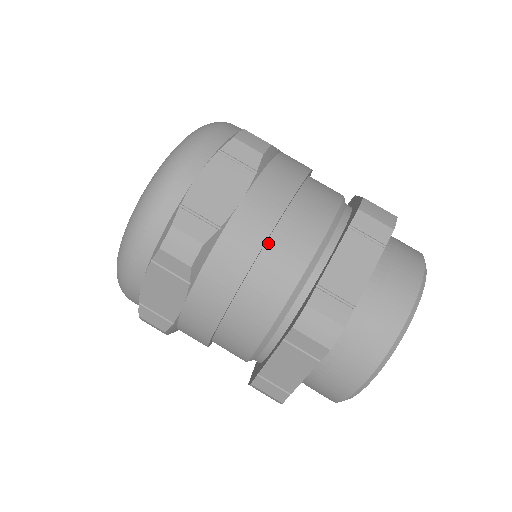
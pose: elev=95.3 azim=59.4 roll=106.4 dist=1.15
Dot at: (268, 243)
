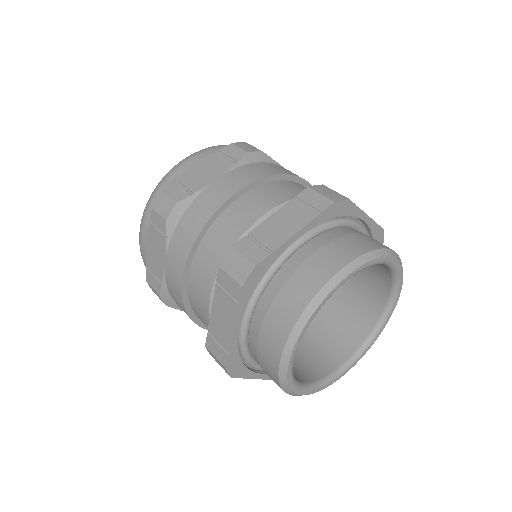
Dot at: (298, 183)
